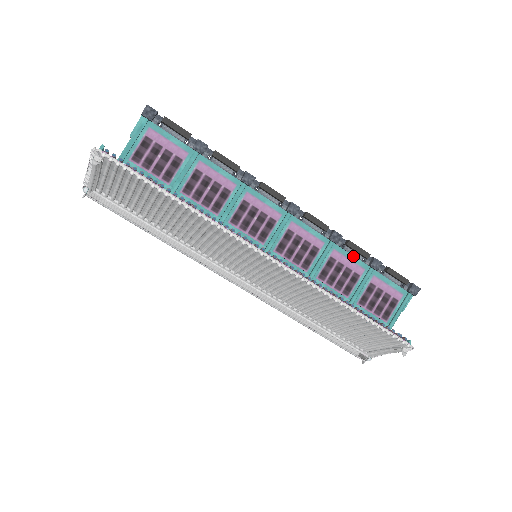
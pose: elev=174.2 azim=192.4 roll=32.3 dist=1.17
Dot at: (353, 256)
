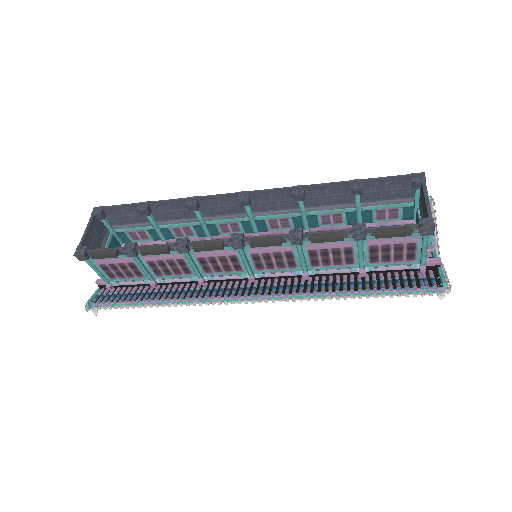
Dot at: occluded
